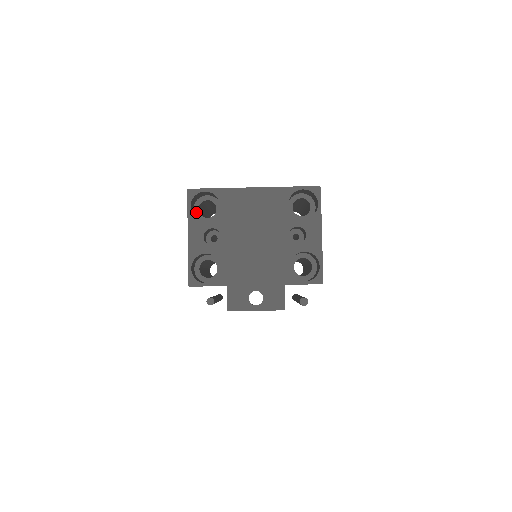
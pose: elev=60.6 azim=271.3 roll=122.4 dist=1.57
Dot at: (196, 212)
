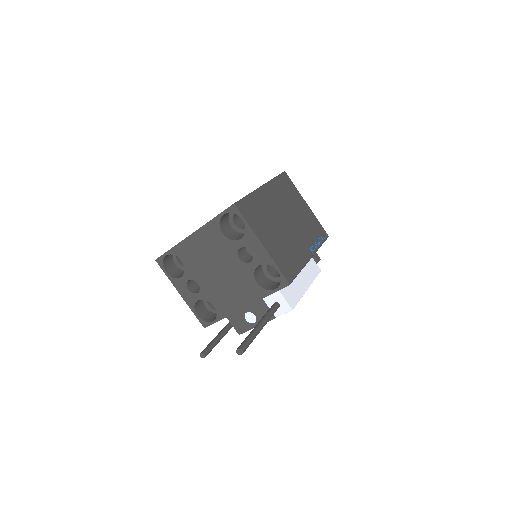
Dot at: (178, 266)
